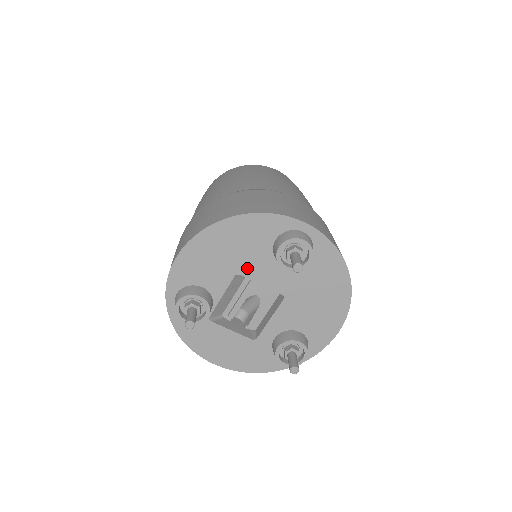
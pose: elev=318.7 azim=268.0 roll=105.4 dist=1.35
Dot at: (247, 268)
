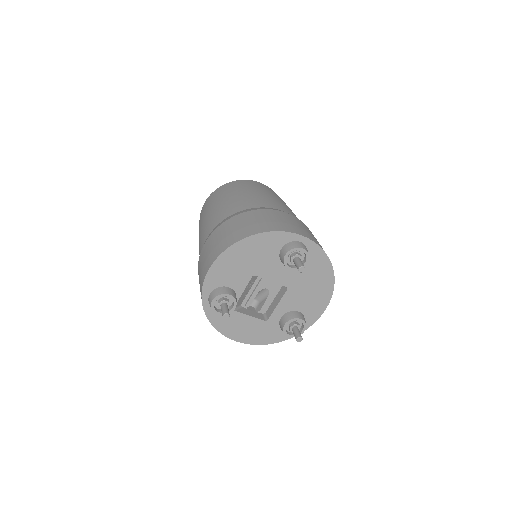
Dot at: (261, 270)
